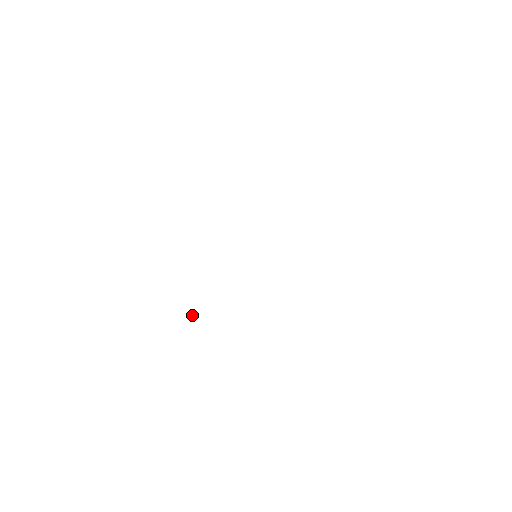
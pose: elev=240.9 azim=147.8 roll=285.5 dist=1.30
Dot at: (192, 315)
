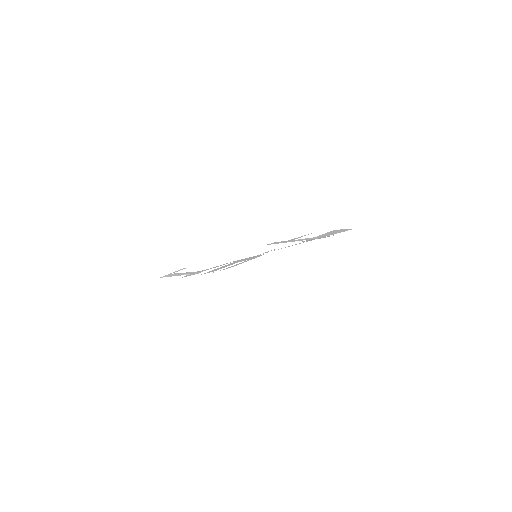
Dot at: (189, 274)
